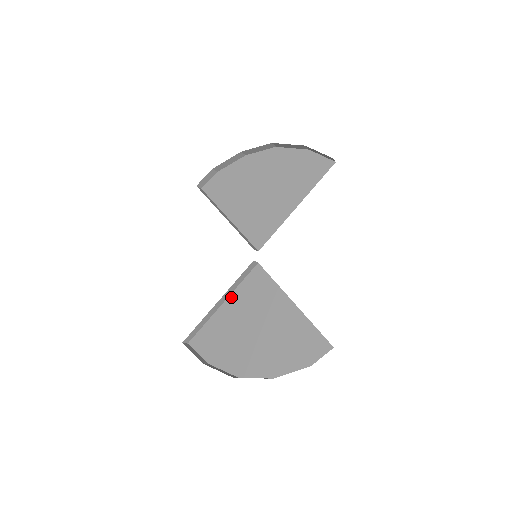
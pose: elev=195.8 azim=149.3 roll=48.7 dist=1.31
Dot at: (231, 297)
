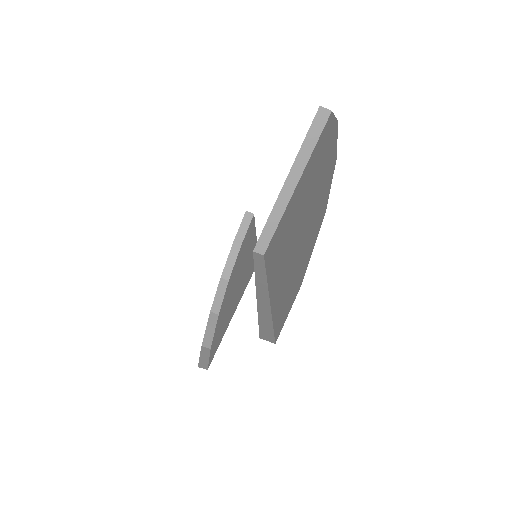
Dot at: (269, 279)
